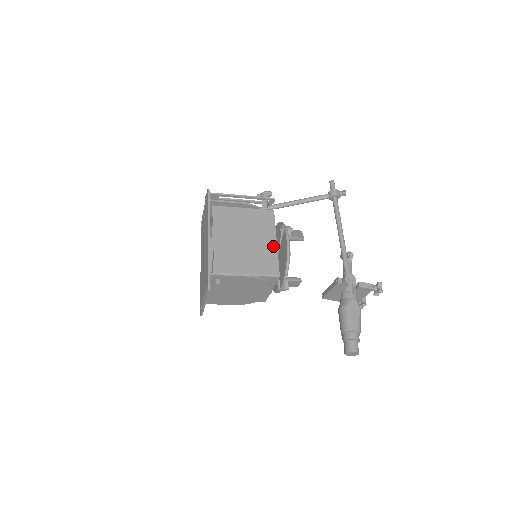
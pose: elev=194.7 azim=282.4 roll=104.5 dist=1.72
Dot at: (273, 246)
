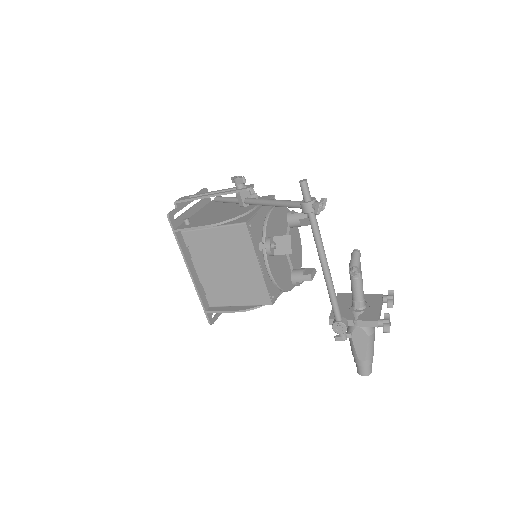
Dot at: (257, 272)
